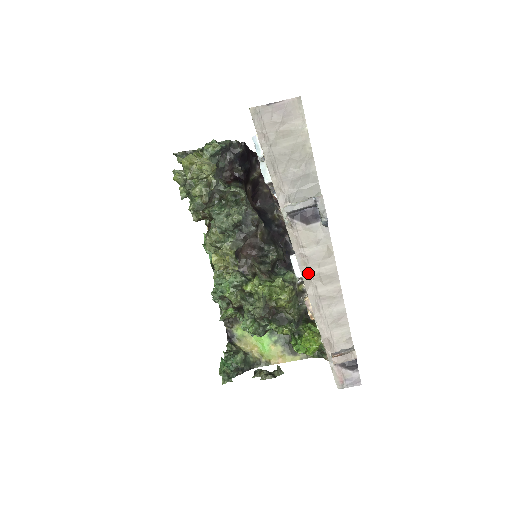
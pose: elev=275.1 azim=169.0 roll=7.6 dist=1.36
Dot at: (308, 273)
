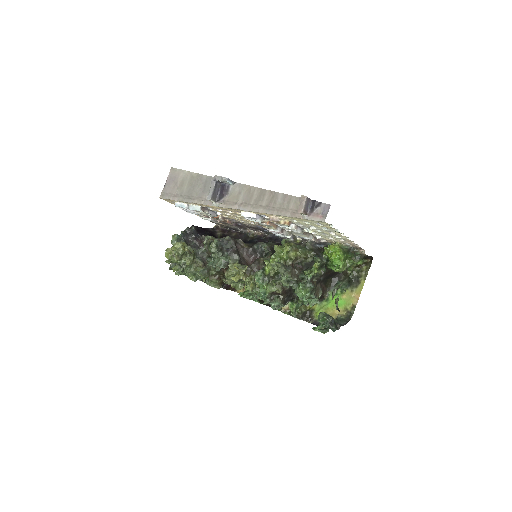
Dot at: (251, 207)
